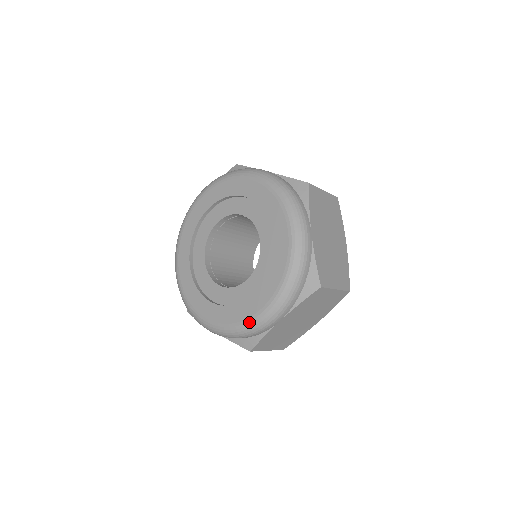
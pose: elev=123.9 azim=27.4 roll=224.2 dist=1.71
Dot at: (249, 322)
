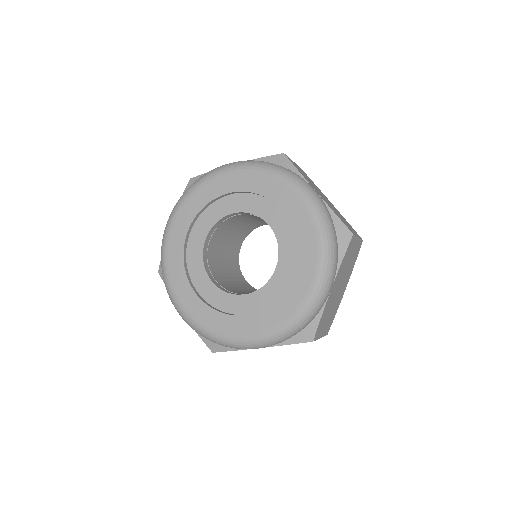
Dot at: (305, 305)
